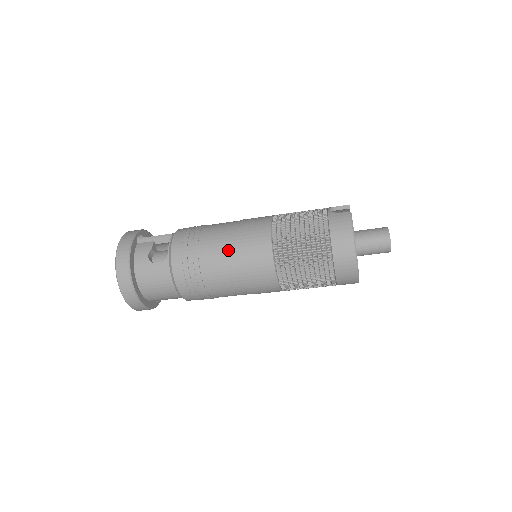
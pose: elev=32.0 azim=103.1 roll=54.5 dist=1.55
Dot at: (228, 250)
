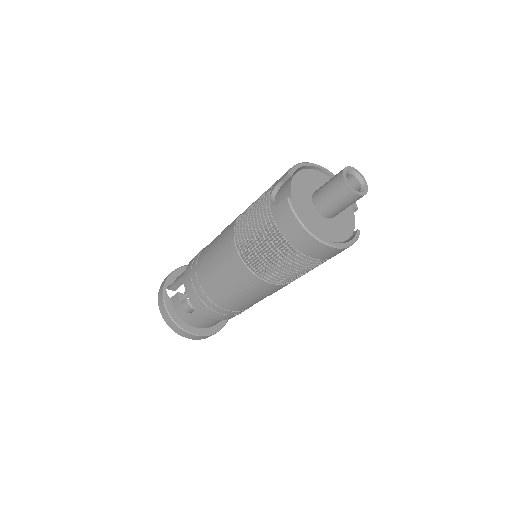
Dot at: (223, 286)
